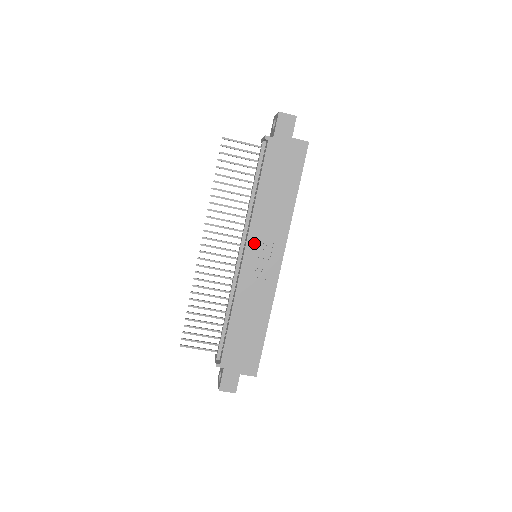
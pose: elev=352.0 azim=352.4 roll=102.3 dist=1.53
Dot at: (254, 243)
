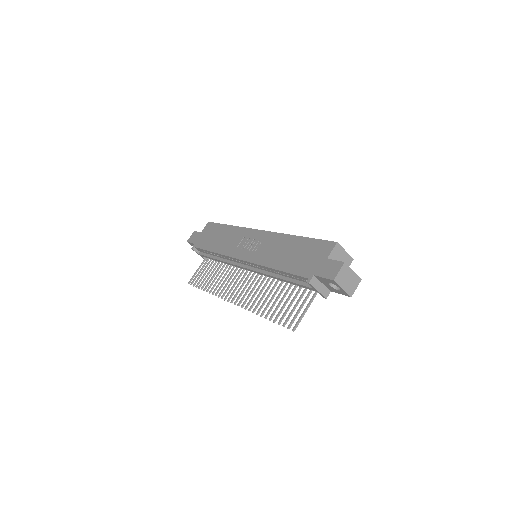
Dot at: (237, 252)
